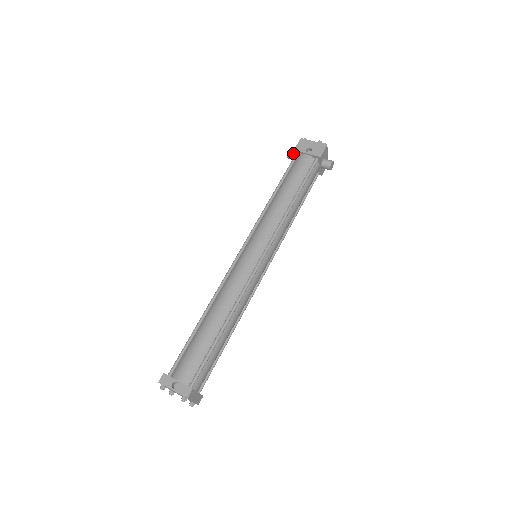
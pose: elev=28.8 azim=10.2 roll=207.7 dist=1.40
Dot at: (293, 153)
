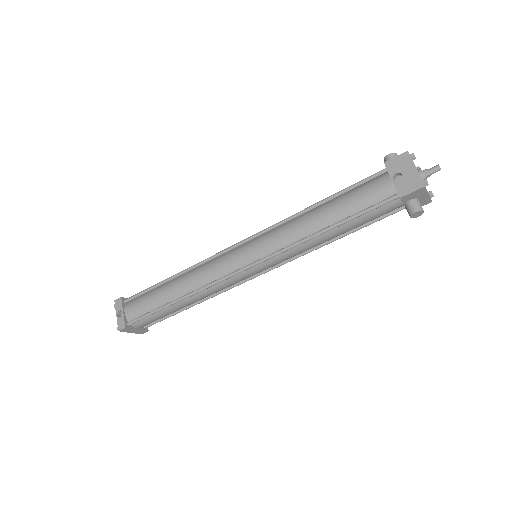
Dot at: occluded
